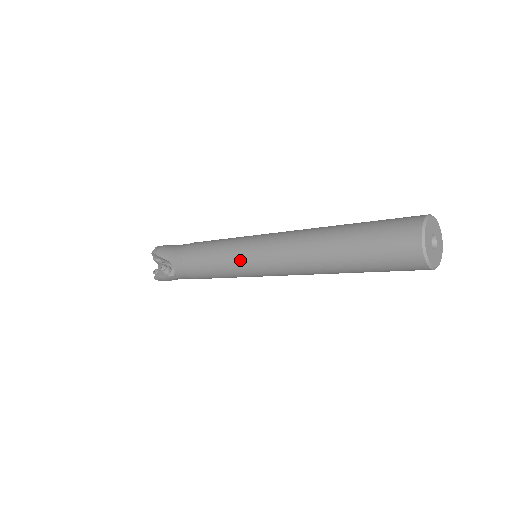
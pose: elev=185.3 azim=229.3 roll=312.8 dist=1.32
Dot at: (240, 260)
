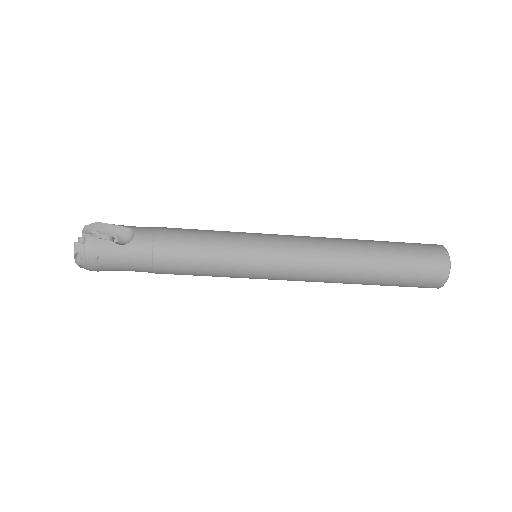
Dot at: (255, 237)
